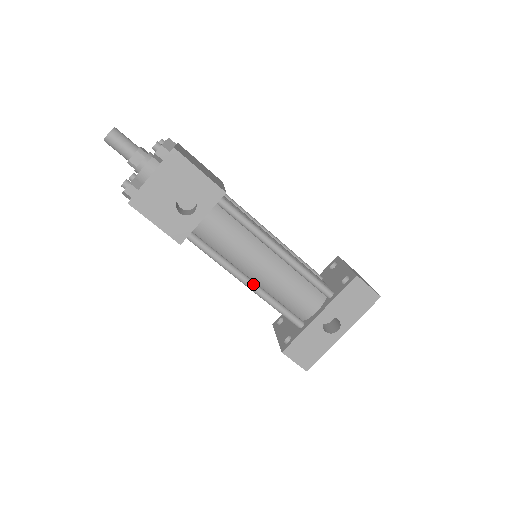
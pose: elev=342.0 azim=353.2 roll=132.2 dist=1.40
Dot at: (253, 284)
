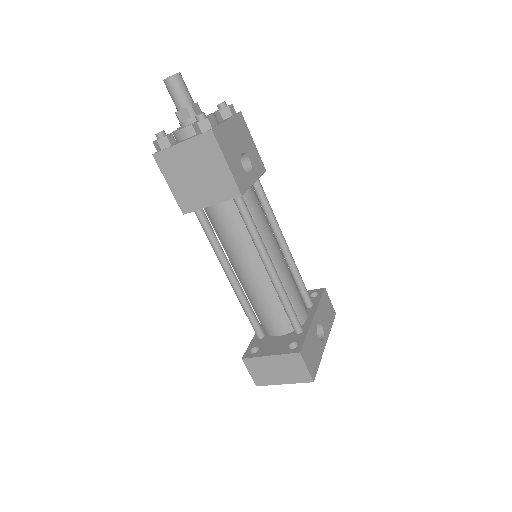
Dot at: (275, 269)
